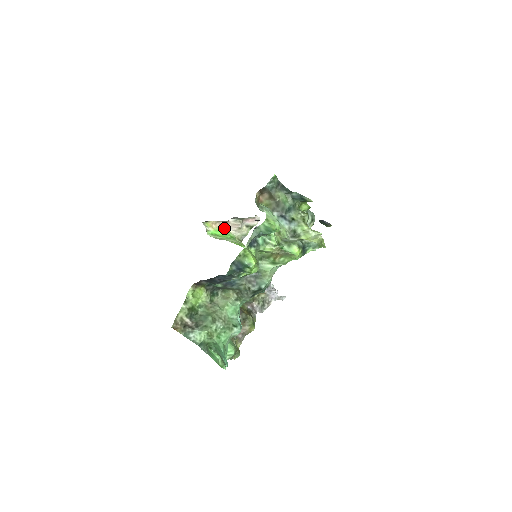
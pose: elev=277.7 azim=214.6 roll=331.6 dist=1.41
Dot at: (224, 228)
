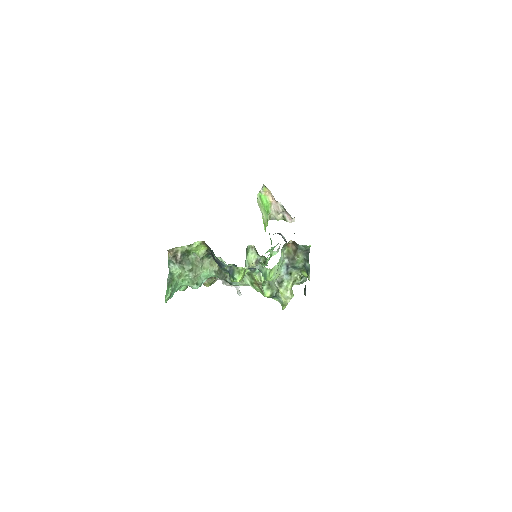
Dot at: (271, 201)
